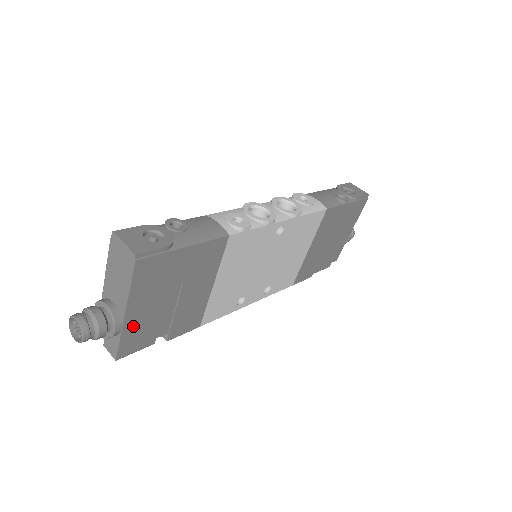
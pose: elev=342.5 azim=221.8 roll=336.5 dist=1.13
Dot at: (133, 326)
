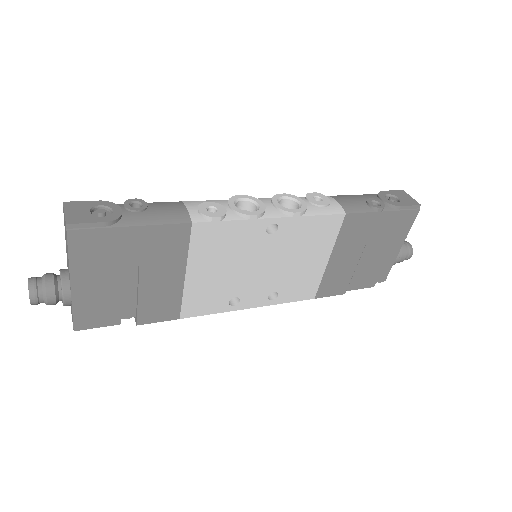
Dot at: (86, 299)
